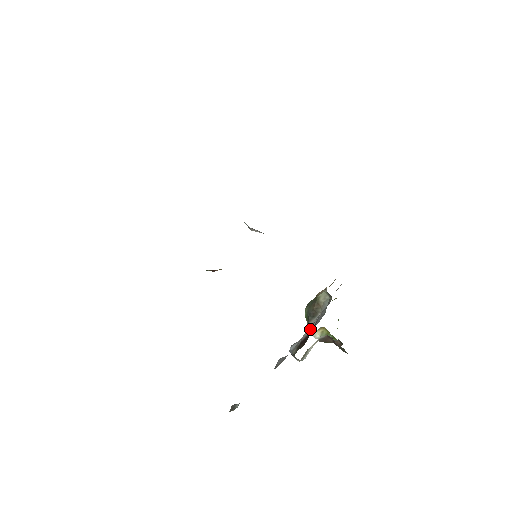
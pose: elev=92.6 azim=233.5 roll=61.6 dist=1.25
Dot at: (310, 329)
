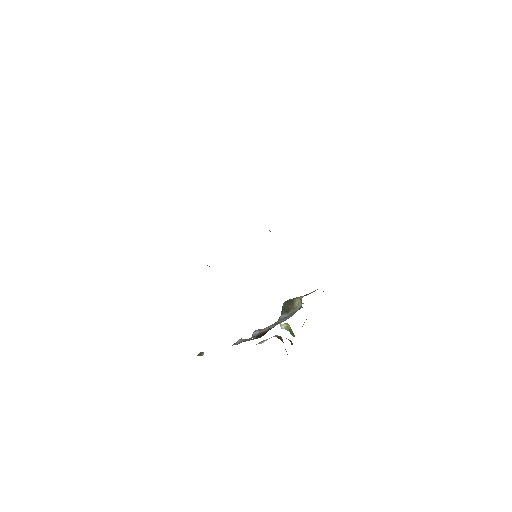
Dot at: (270, 328)
